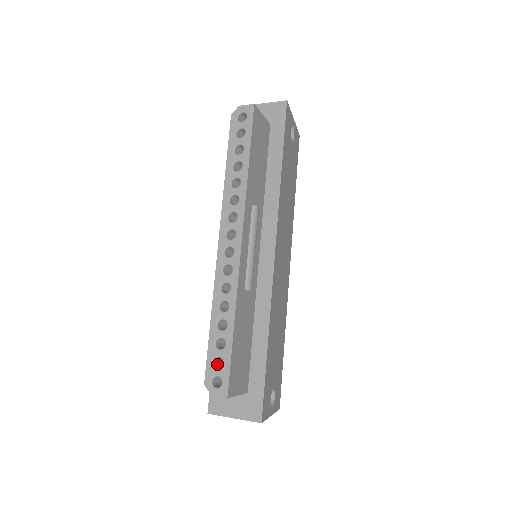
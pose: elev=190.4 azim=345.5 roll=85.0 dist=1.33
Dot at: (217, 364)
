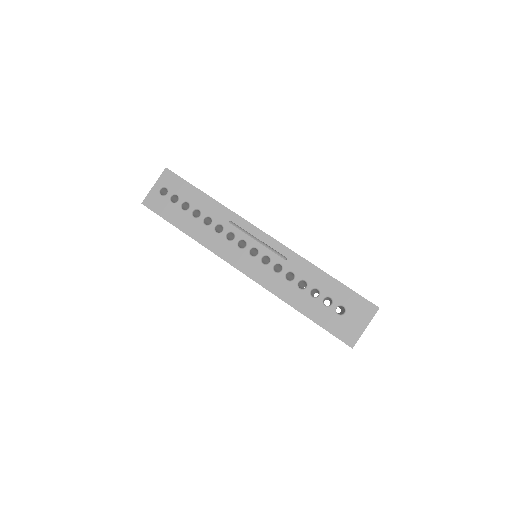
Dot at: (327, 306)
